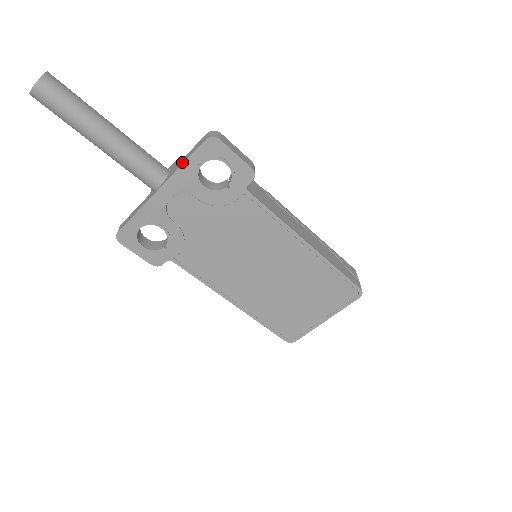
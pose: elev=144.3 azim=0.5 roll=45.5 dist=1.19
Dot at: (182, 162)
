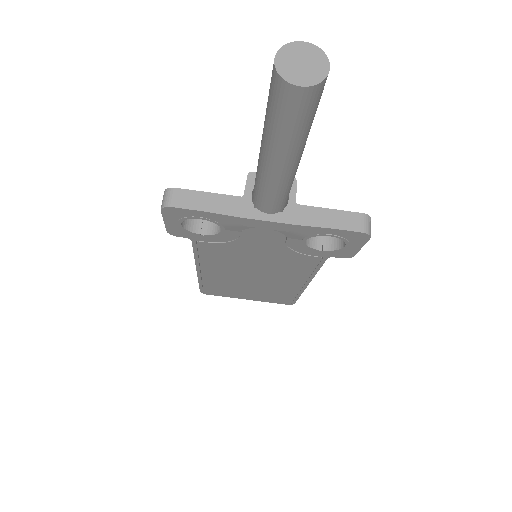
Dot at: (317, 220)
